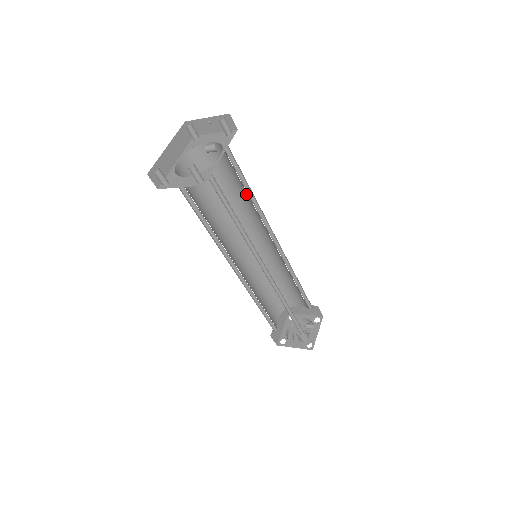
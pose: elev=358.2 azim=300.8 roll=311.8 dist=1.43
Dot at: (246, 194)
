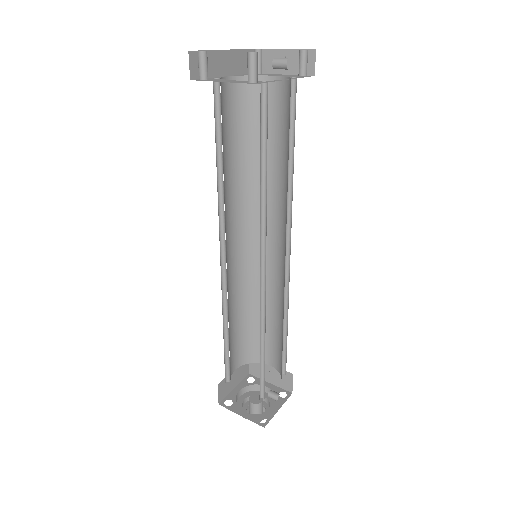
Dot at: (284, 165)
